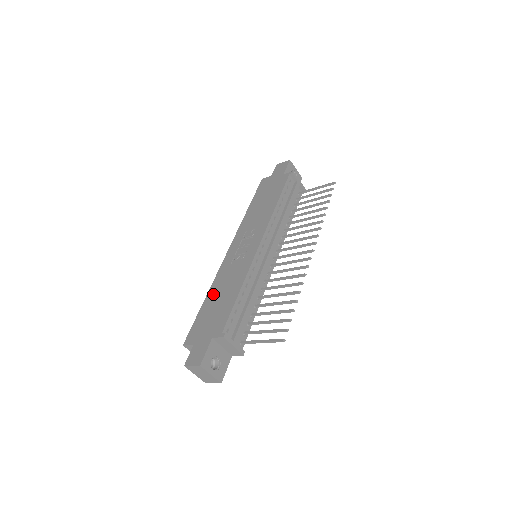
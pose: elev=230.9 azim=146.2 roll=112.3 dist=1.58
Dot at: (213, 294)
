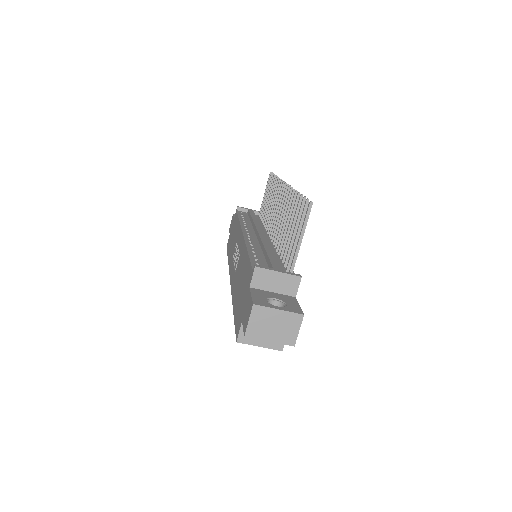
Dot at: (235, 295)
